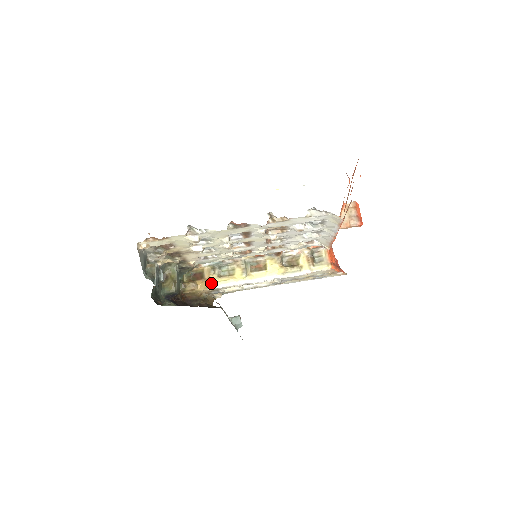
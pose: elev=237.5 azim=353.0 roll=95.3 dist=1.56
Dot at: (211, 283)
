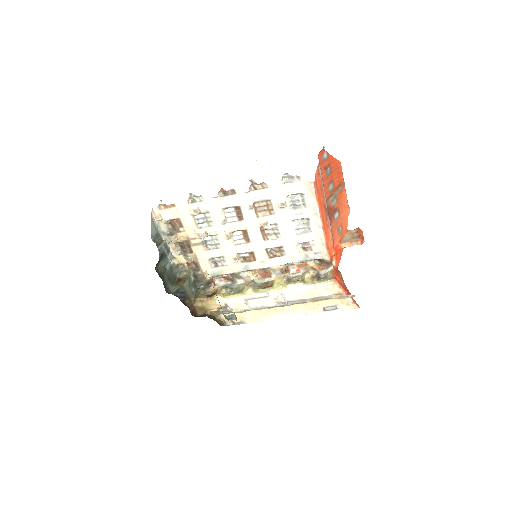
Dot at: (219, 294)
